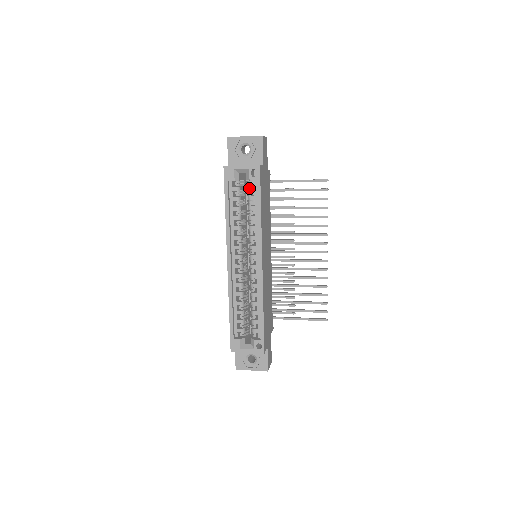
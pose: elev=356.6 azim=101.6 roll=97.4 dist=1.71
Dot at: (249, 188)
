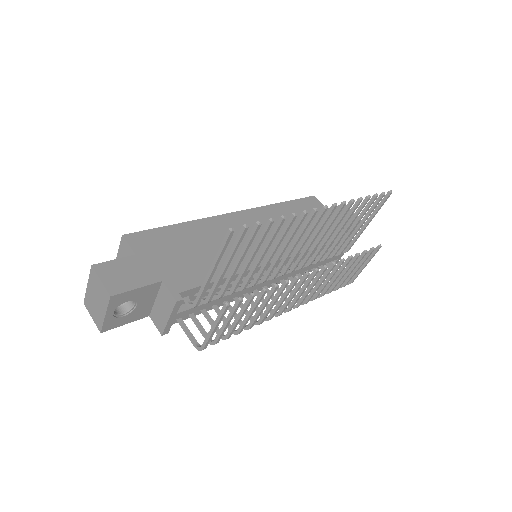
Dot at: occluded
